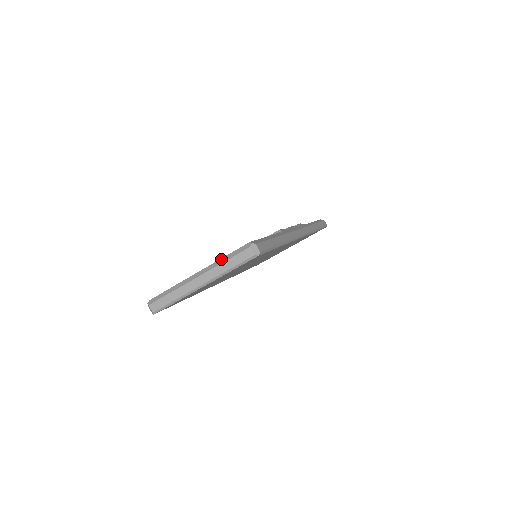
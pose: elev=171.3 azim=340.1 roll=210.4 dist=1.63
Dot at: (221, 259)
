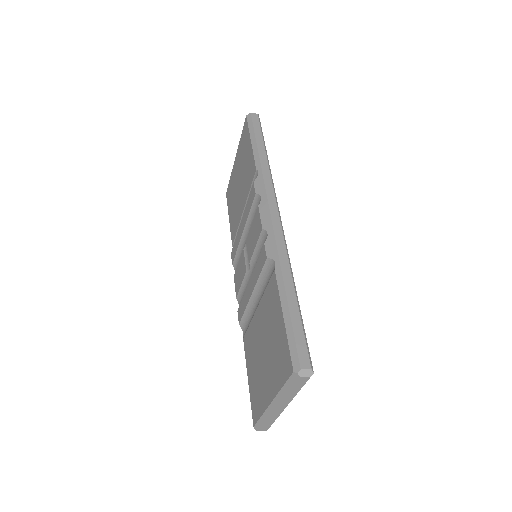
Dot at: (282, 390)
